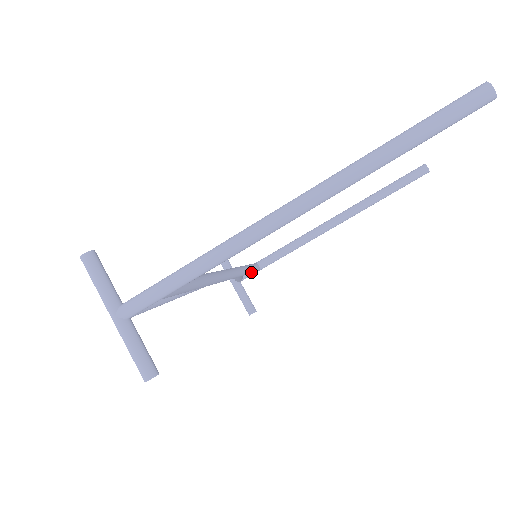
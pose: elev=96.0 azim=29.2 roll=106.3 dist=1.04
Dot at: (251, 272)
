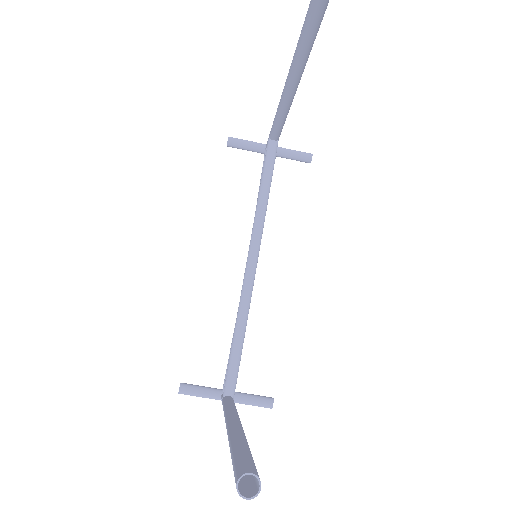
Dot at: (272, 174)
